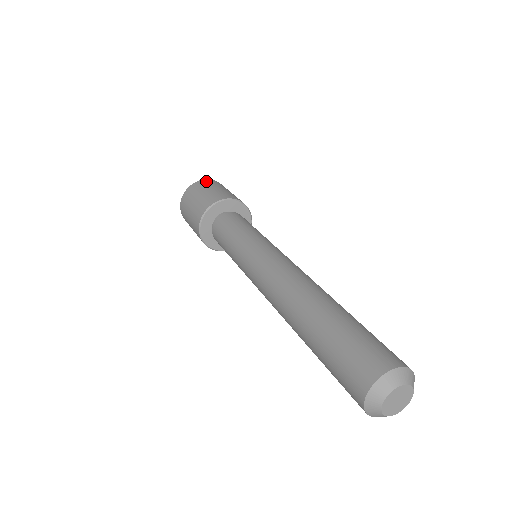
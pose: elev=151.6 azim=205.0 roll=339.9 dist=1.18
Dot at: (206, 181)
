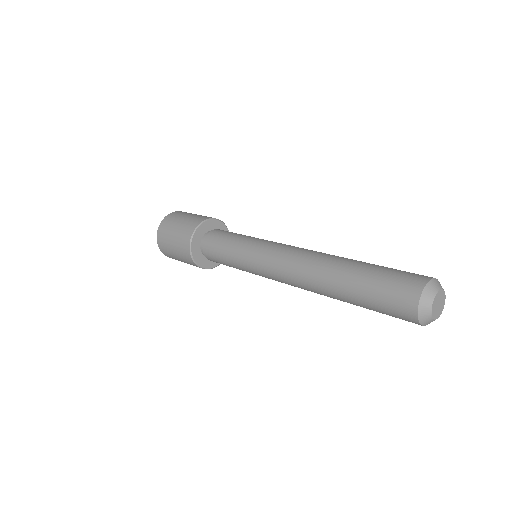
Dot at: occluded
